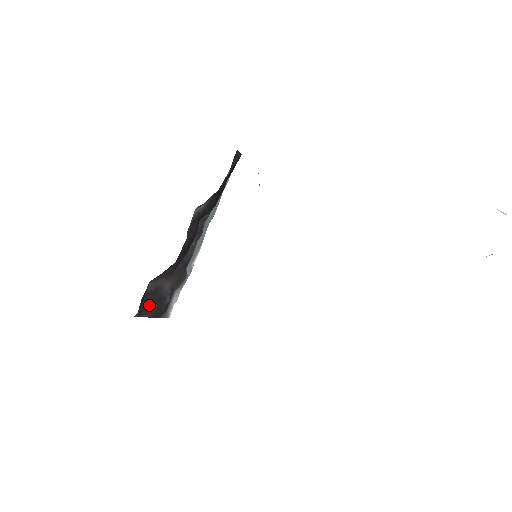
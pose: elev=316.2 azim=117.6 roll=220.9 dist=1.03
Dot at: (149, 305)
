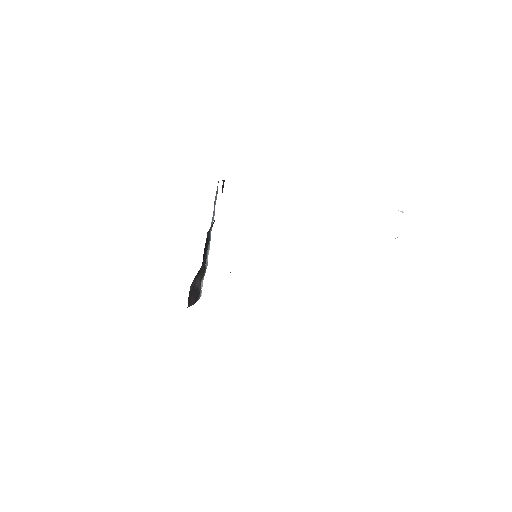
Dot at: (191, 298)
